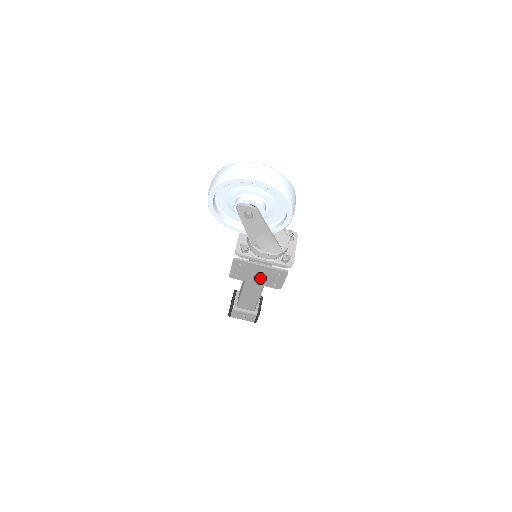
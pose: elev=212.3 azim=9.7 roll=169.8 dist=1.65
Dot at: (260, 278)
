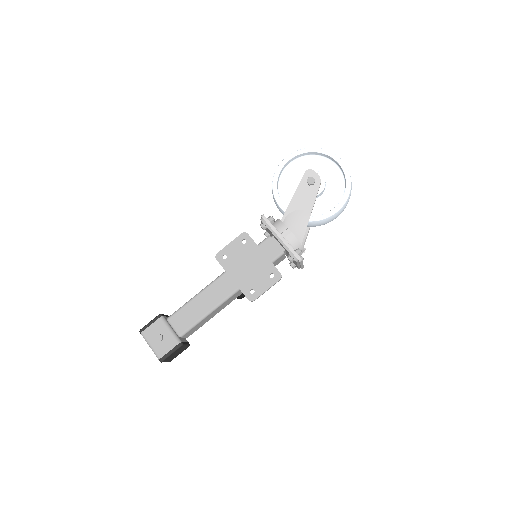
Dot at: (246, 272)
